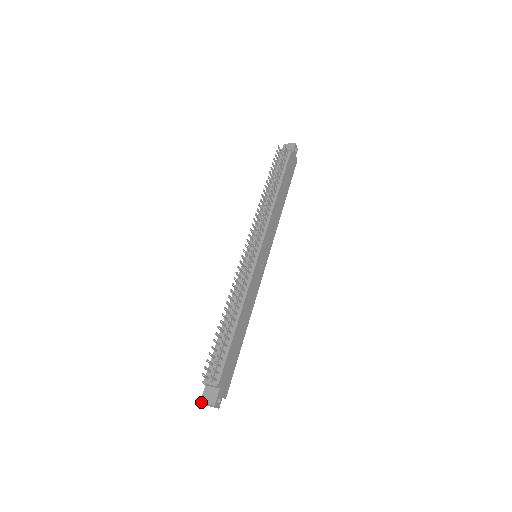
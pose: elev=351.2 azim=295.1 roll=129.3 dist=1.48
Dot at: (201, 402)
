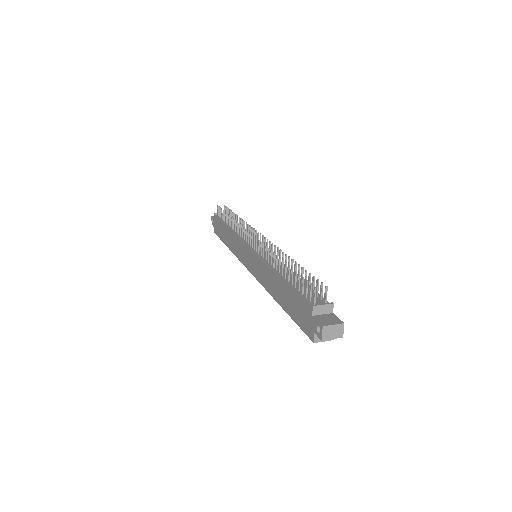
Dot at: (324, 325)
